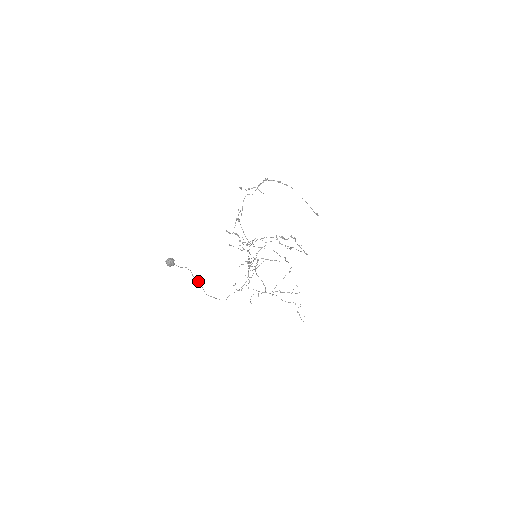
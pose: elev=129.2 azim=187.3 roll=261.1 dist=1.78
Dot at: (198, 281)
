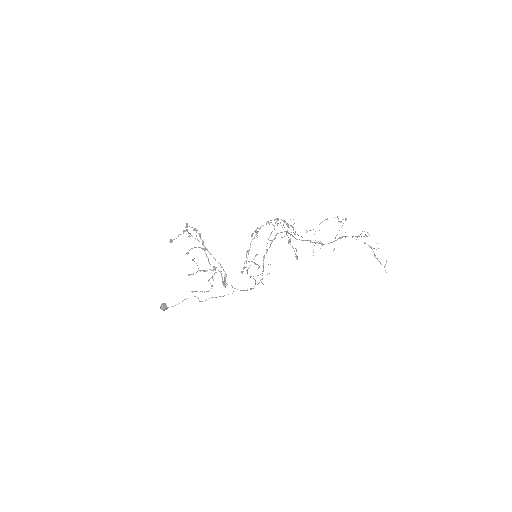
Dot at: (205, 300)
